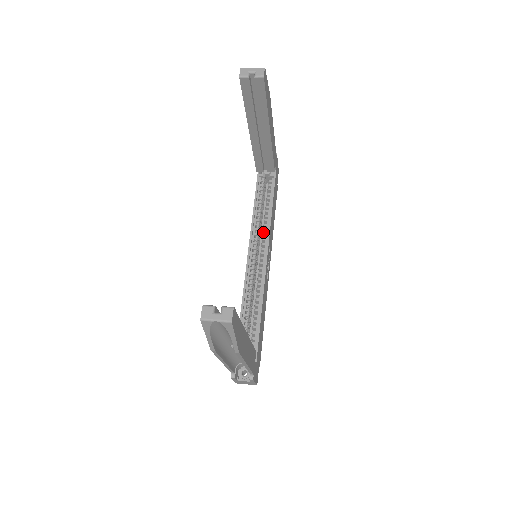
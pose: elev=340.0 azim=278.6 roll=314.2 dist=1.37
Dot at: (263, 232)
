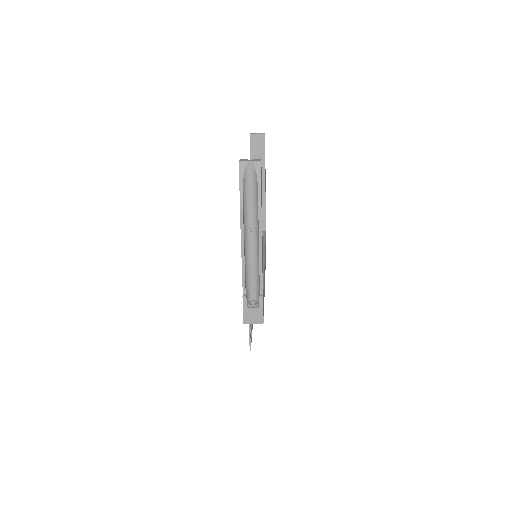
Dot at: occluded
